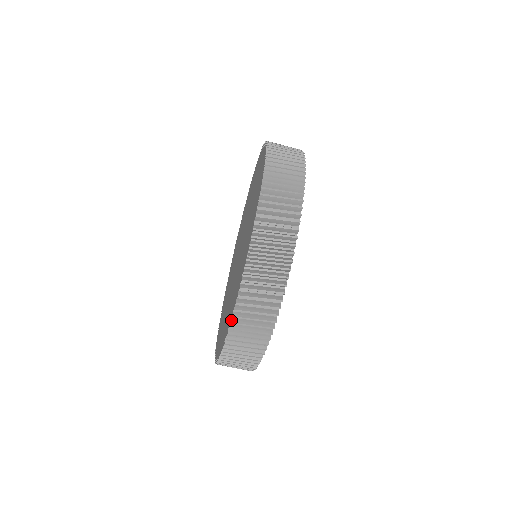
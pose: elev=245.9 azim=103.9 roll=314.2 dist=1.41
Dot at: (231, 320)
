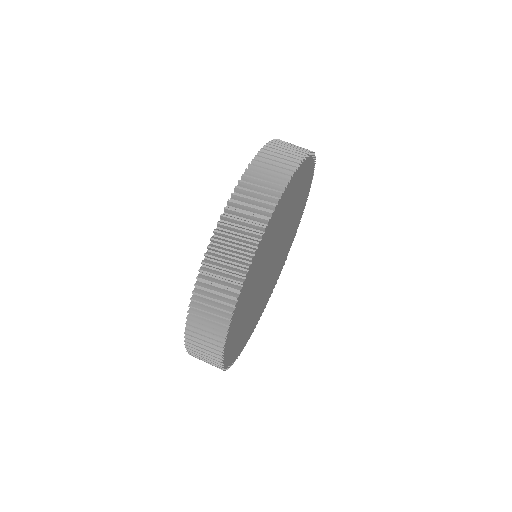
Dot at: occluded
